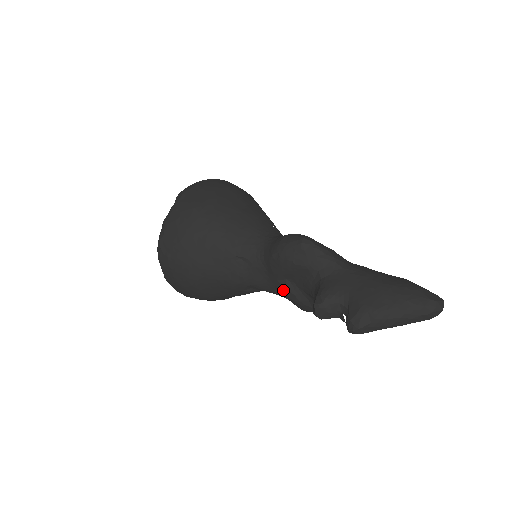
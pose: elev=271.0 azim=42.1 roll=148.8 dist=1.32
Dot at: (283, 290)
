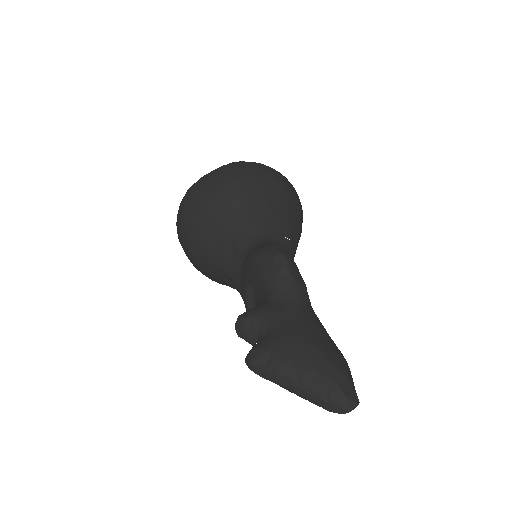
Dot at: (244, 295)
